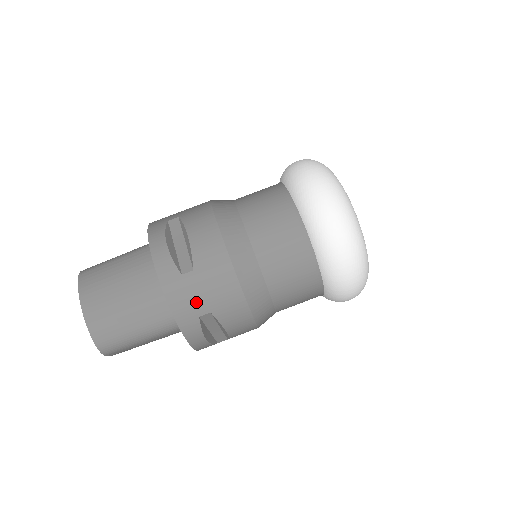
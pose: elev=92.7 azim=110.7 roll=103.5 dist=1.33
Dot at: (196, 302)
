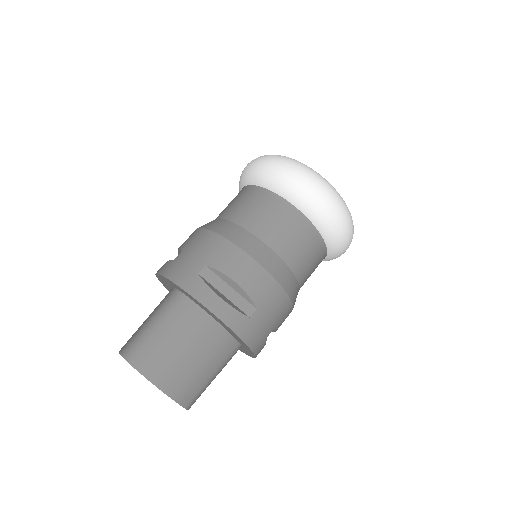
Dot at: (265, 330)
